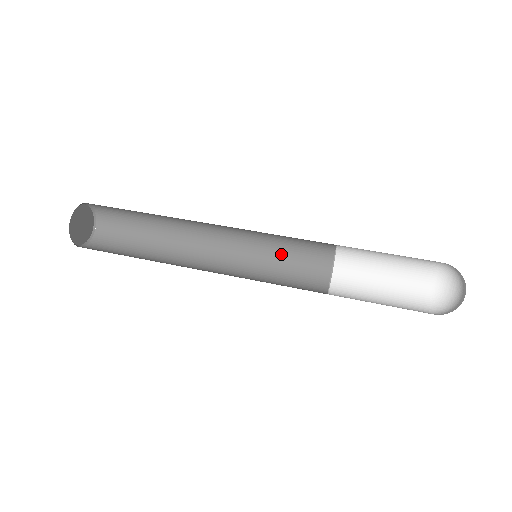
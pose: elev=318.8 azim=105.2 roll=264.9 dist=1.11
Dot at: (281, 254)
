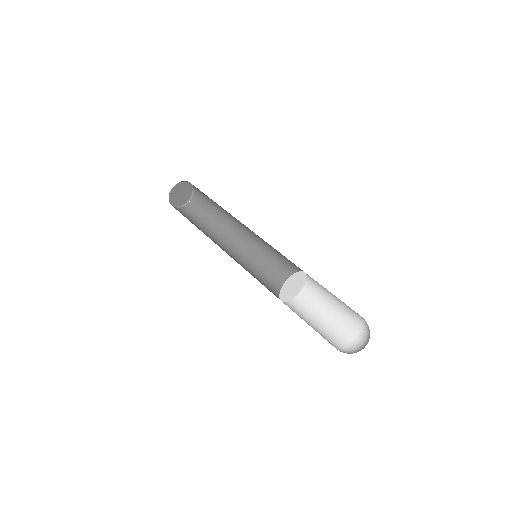
Dot at: (274, 269)
